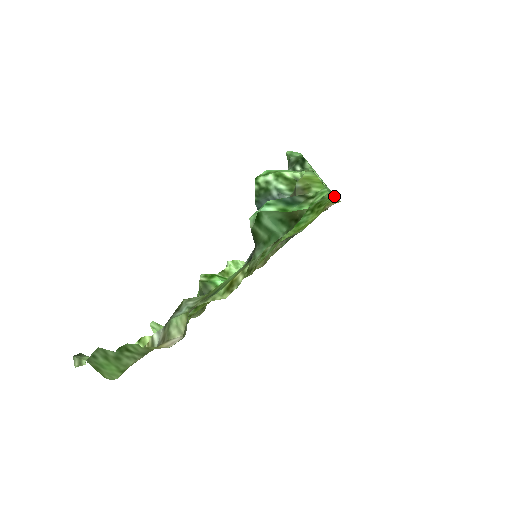
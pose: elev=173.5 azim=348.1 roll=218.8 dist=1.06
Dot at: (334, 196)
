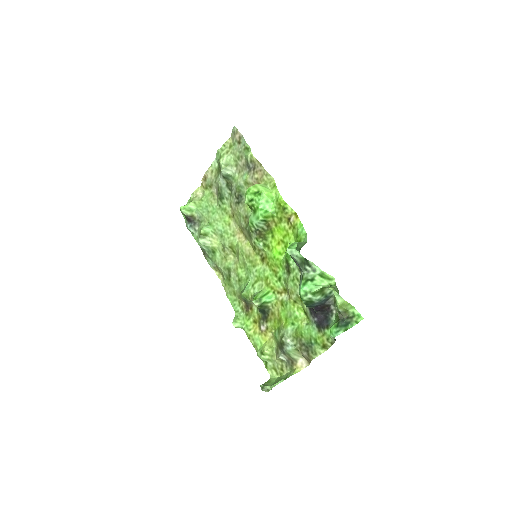
Dot at: (303, 229)
